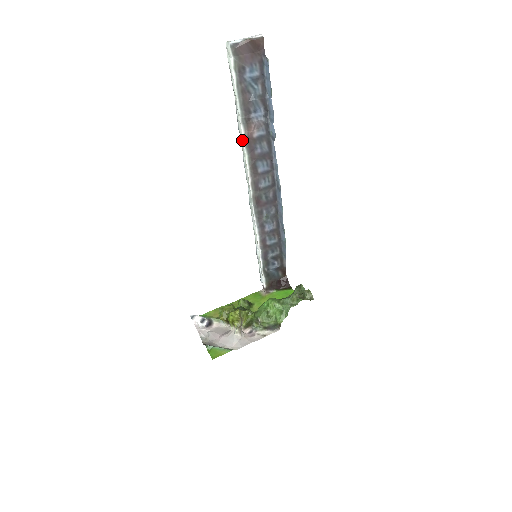
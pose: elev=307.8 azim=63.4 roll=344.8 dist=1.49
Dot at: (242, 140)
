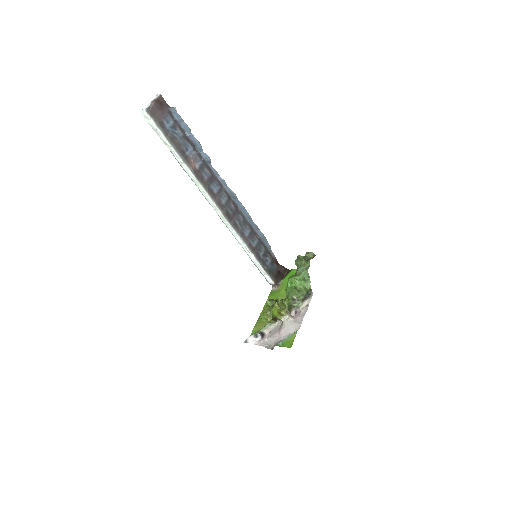
Dot at: (191, 176)
